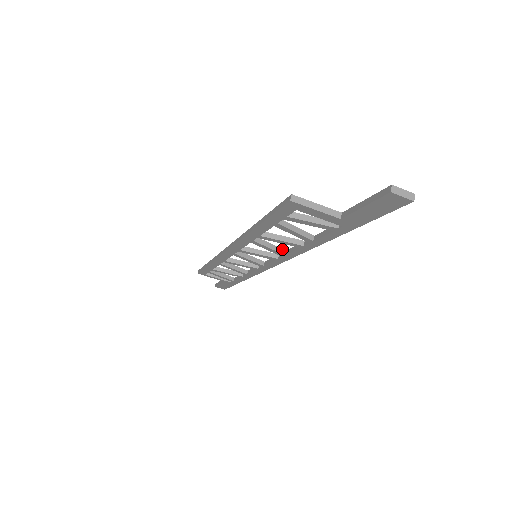
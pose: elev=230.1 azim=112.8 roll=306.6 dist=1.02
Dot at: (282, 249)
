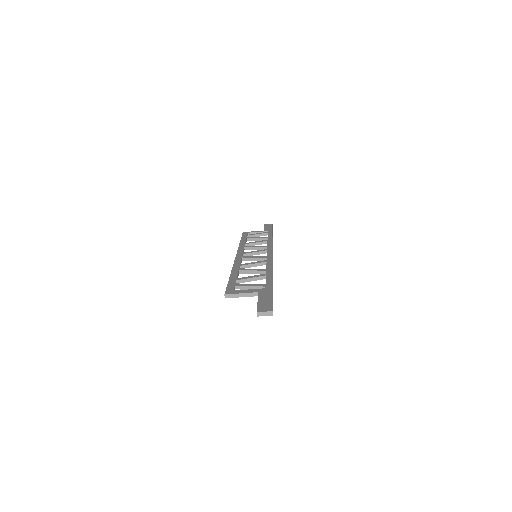
Dot at: (263, 262)
